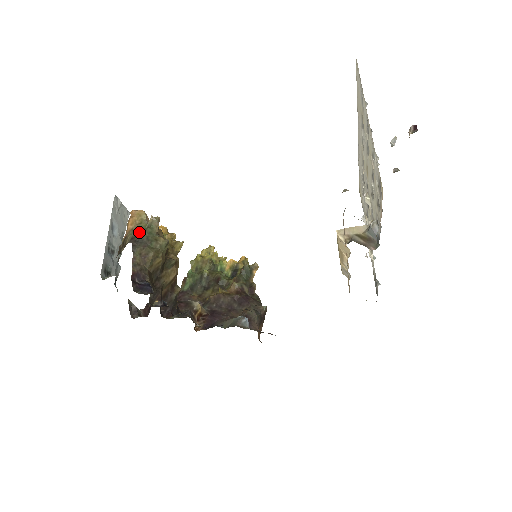
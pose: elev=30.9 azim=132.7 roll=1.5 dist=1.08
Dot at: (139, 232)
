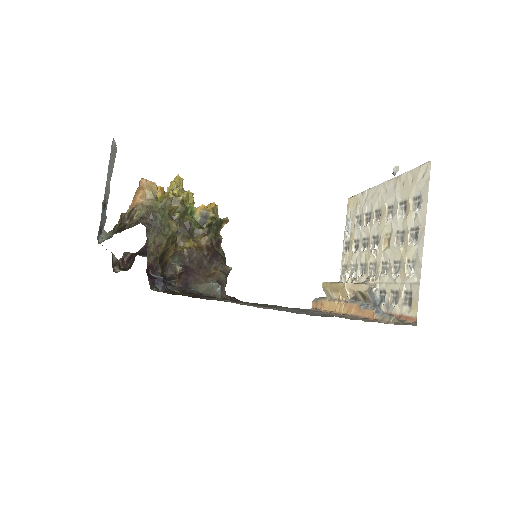
Dot at: (152, 213)
